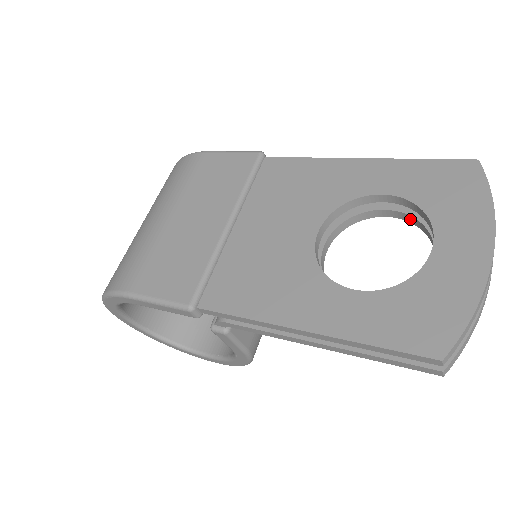
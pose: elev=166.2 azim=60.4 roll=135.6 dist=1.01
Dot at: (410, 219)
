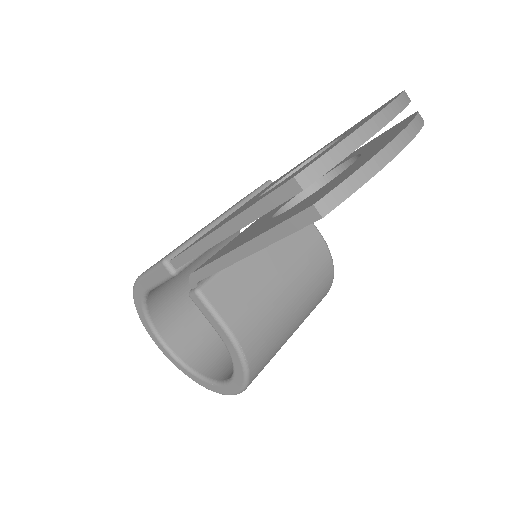
Dot at: occluded
